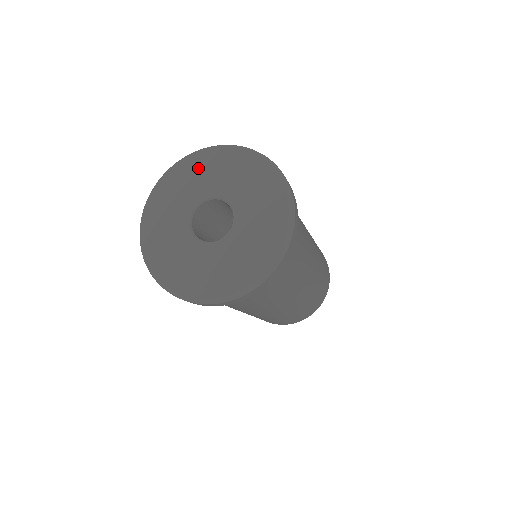
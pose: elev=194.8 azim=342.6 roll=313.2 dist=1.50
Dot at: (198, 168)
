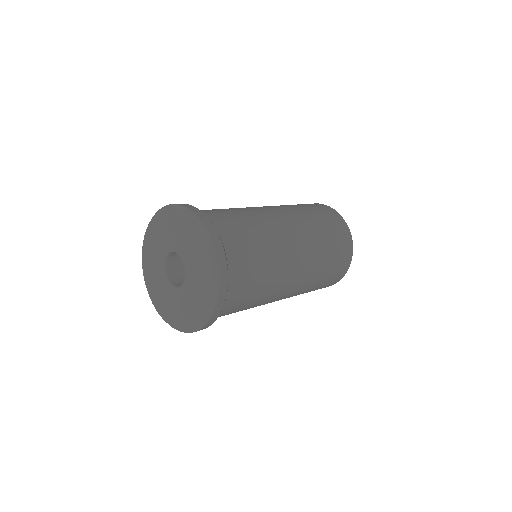
Dot at: (169, 223)
